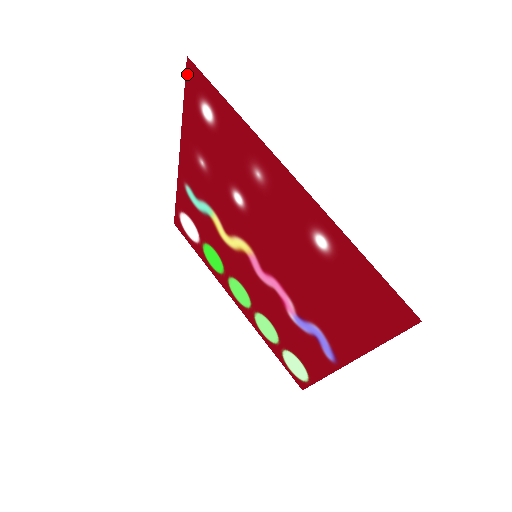
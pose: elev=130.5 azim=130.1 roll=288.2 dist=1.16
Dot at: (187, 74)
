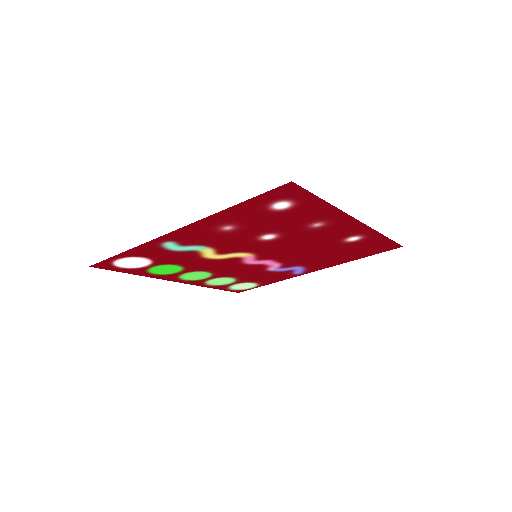
Dot at: (276, 189)
